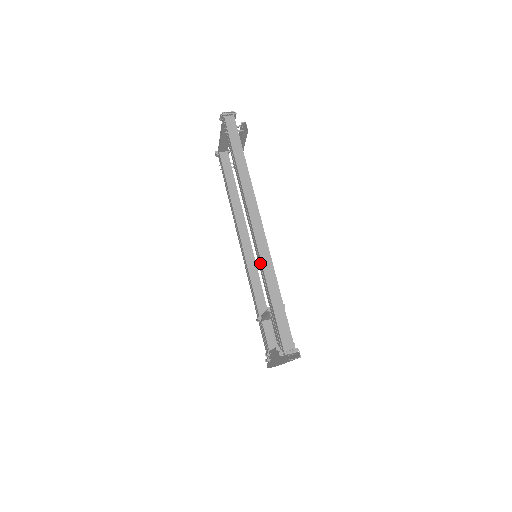
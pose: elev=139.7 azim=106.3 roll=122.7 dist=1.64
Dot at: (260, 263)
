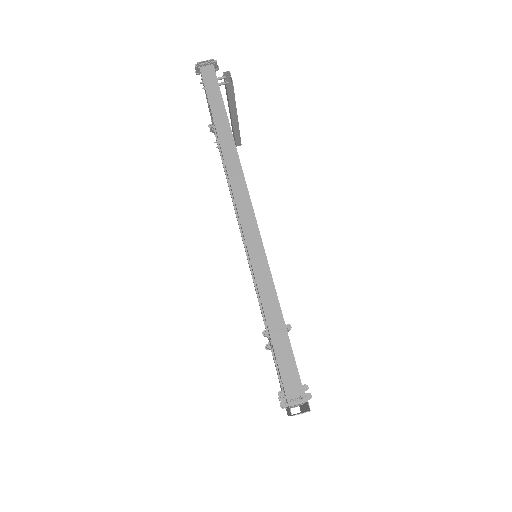
Dot at: occluded
